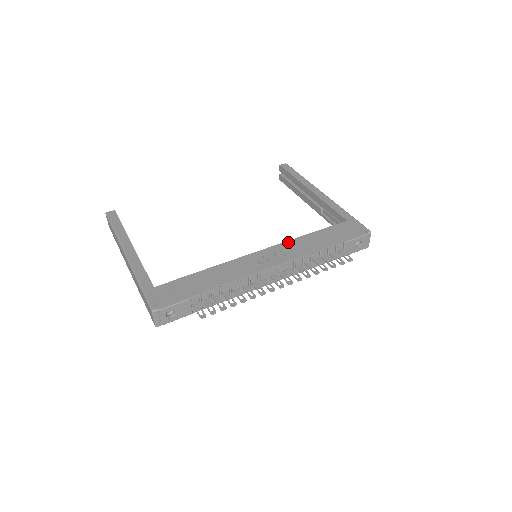
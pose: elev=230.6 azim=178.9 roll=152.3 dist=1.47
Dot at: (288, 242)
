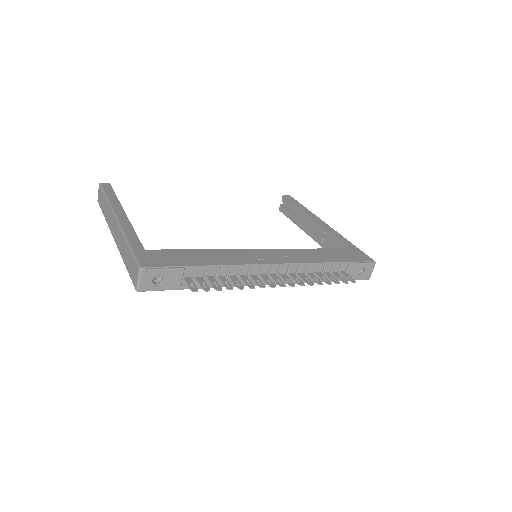
Dot at: (292, 249)
